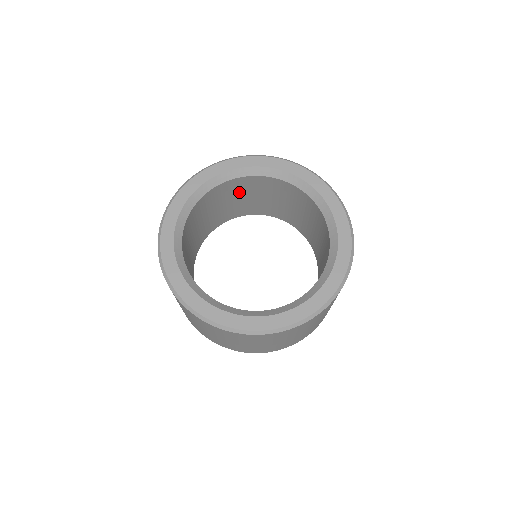
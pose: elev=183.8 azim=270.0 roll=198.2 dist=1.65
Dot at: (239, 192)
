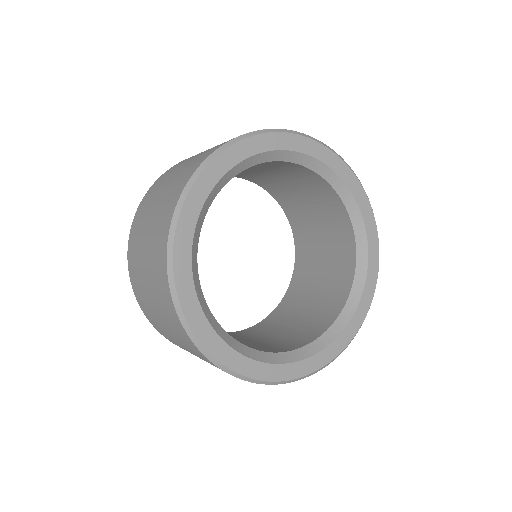
Dot at: (284, 172)
